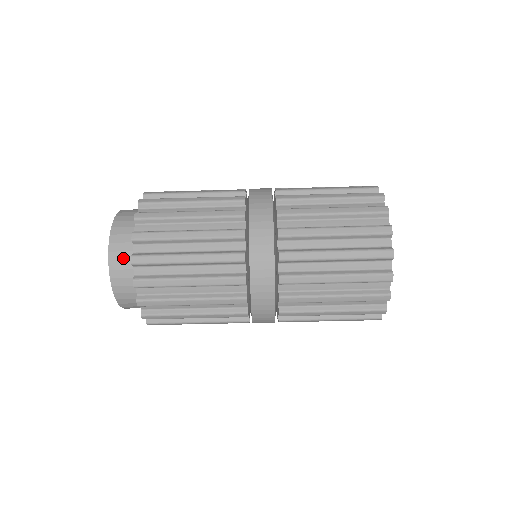
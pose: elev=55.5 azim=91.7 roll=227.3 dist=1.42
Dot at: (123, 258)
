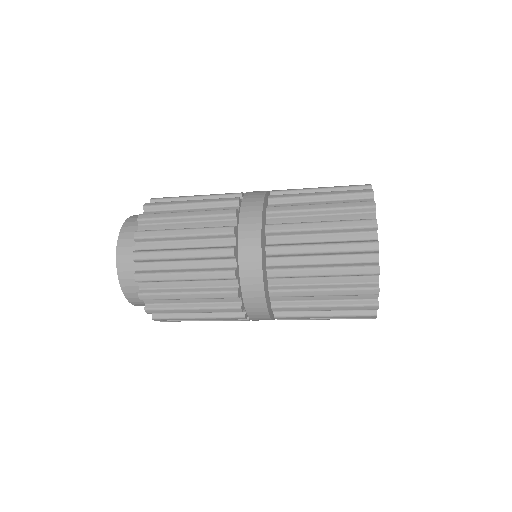
Dot at: (143, 304)
